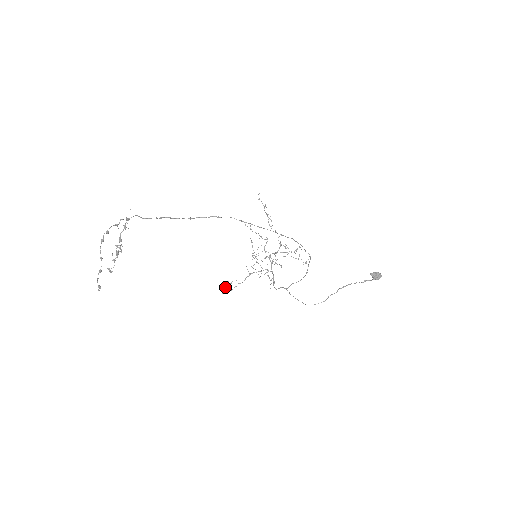
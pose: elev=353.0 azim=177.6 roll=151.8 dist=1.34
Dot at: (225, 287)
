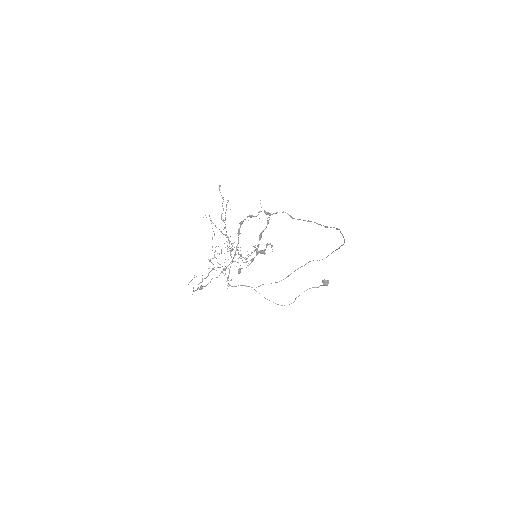
Dot at: occluded
